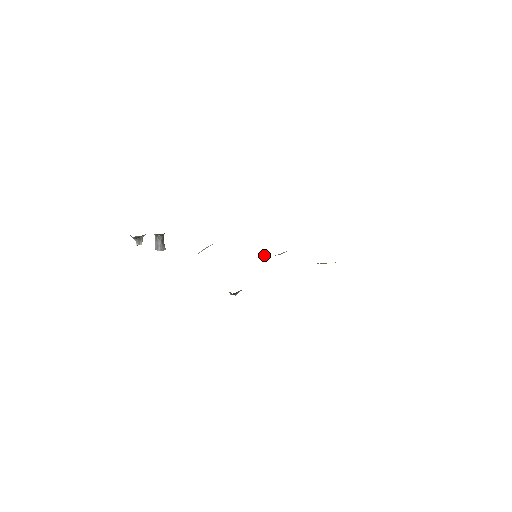
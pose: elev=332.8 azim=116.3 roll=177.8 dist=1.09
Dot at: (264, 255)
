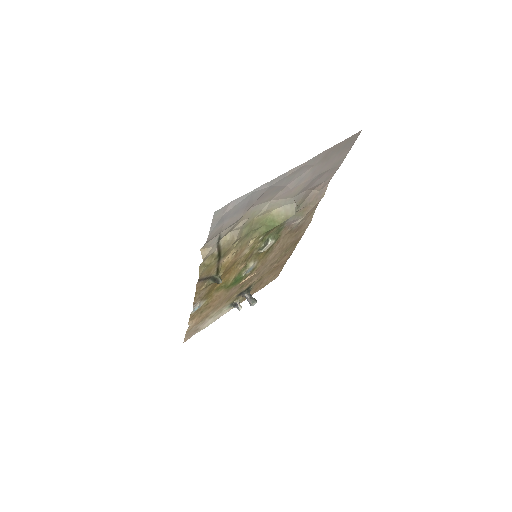
Dot at: occluded
